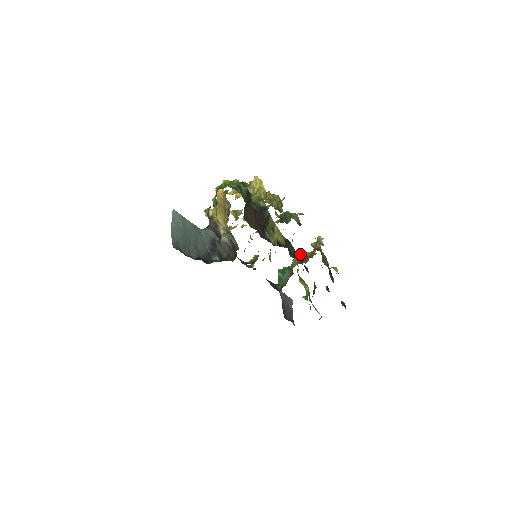
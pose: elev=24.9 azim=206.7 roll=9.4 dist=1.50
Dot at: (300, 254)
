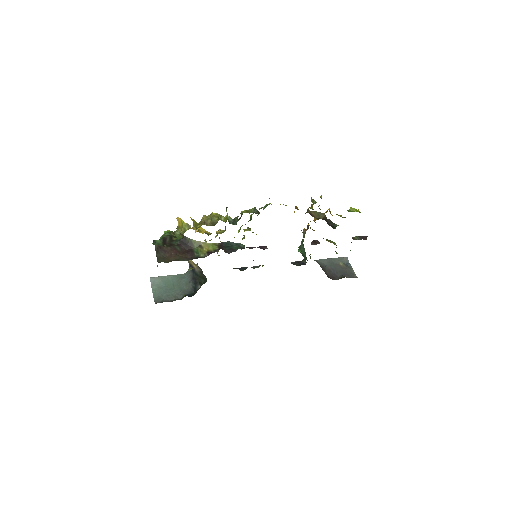
Dot at: occluded
